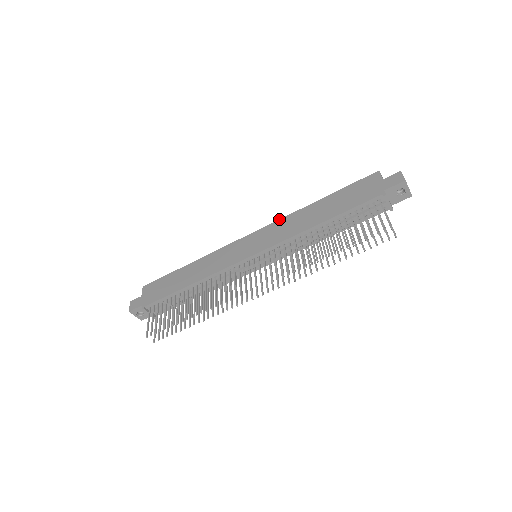
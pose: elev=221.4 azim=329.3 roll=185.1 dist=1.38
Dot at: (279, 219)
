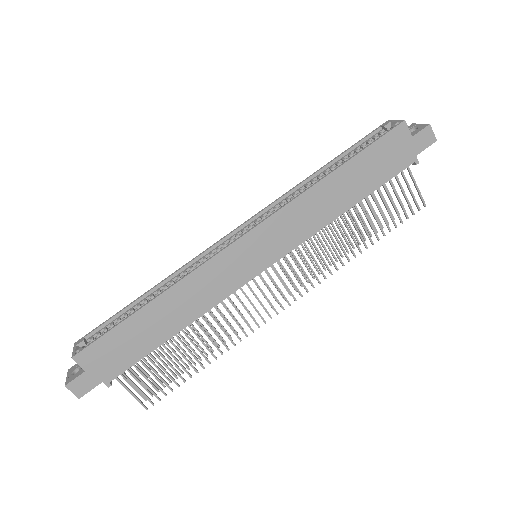
Dot at: (285, 206)
